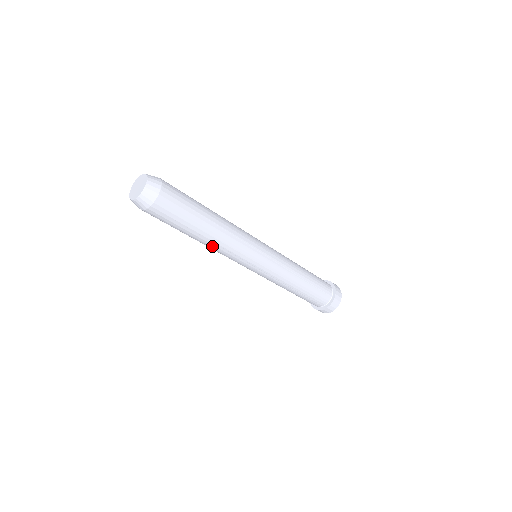
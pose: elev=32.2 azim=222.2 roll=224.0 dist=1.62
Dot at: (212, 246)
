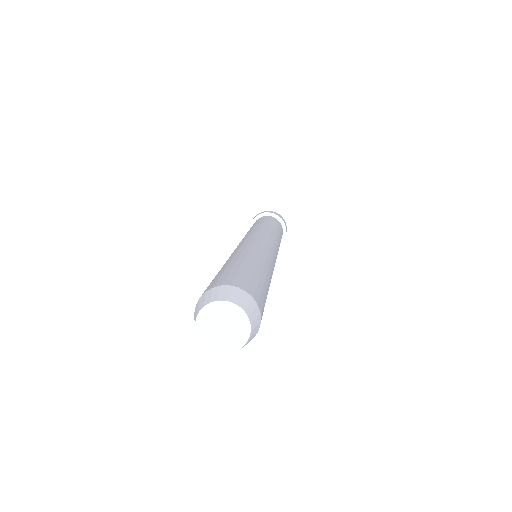
Dot at: occluded
